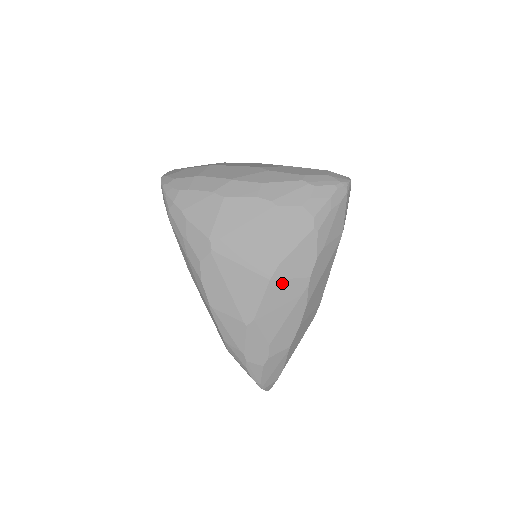
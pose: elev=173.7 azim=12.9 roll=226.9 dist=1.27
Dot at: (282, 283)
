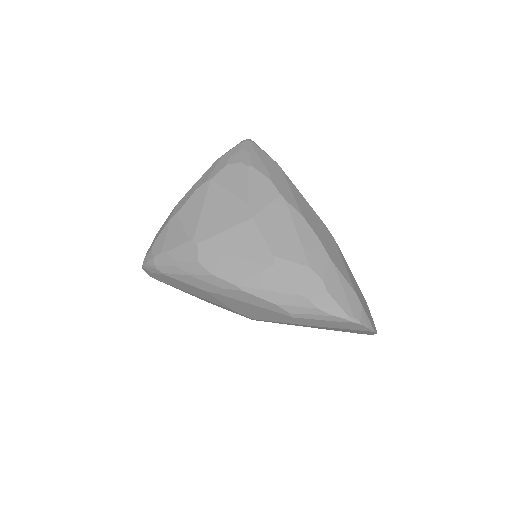
Dot at: (264, 213)
